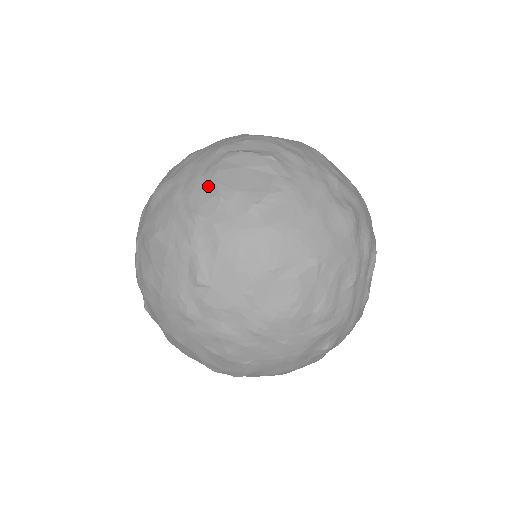
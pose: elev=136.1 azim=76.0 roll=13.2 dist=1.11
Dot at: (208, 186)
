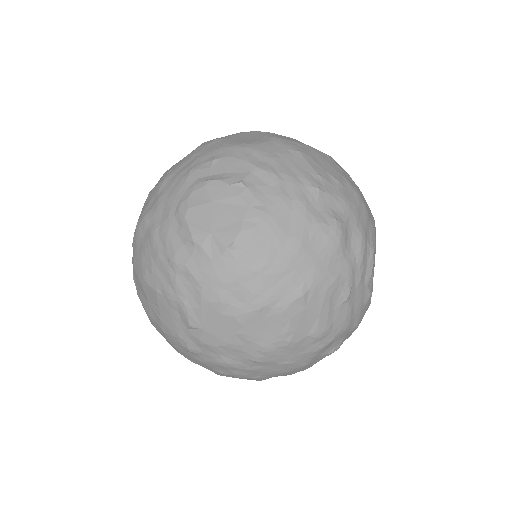
Dot at: (181, 228)
